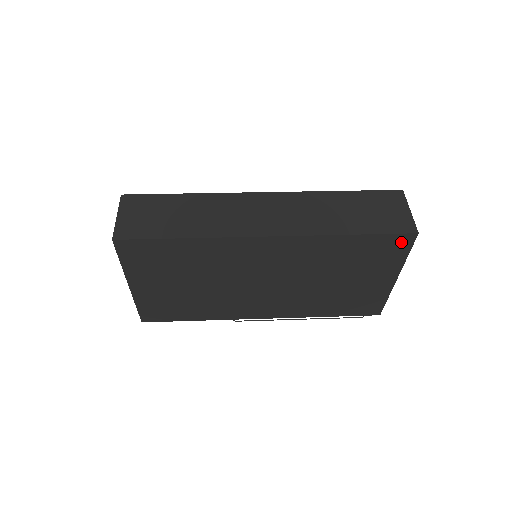
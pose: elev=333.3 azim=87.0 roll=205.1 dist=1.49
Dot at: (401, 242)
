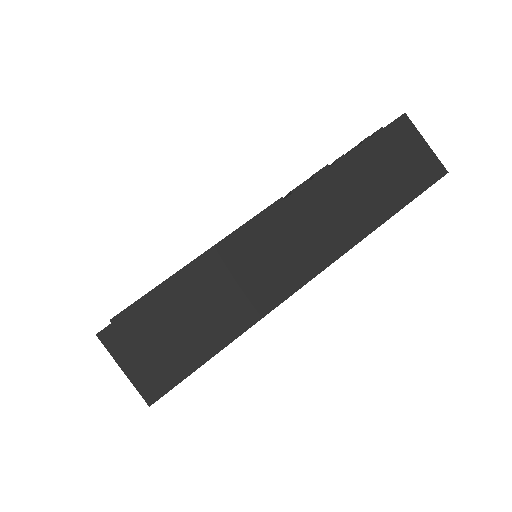
Dot at: occluded
